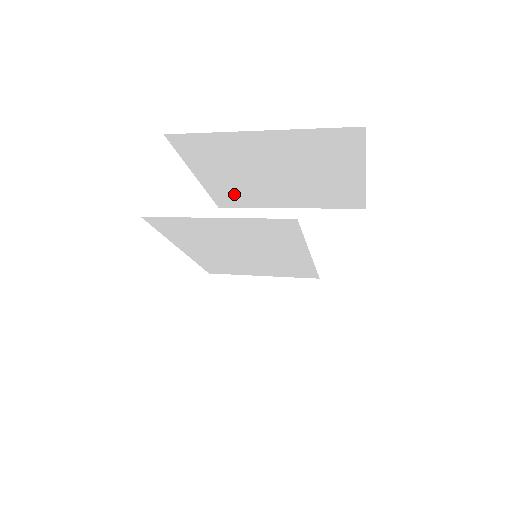
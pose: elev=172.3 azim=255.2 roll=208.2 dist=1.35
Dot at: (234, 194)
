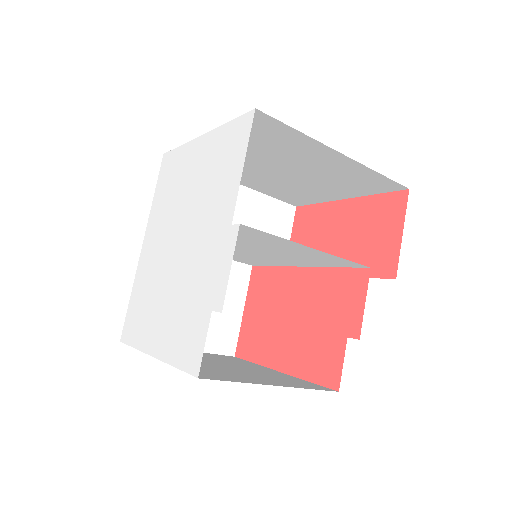
Dot at: occluded
